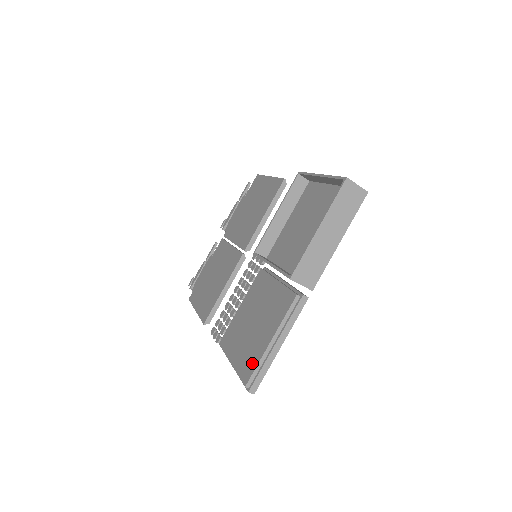
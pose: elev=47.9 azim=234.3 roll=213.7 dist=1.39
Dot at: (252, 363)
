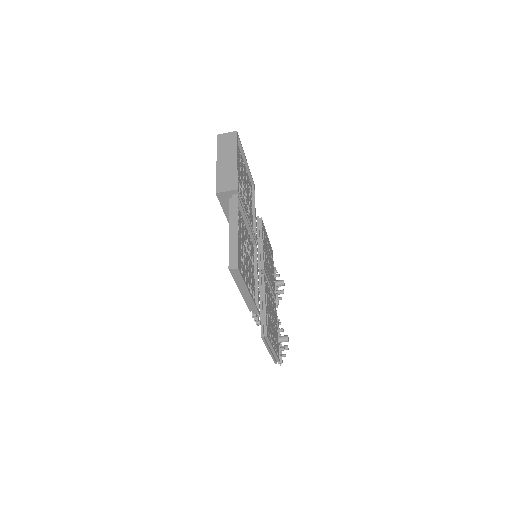
Dot at: occluded
